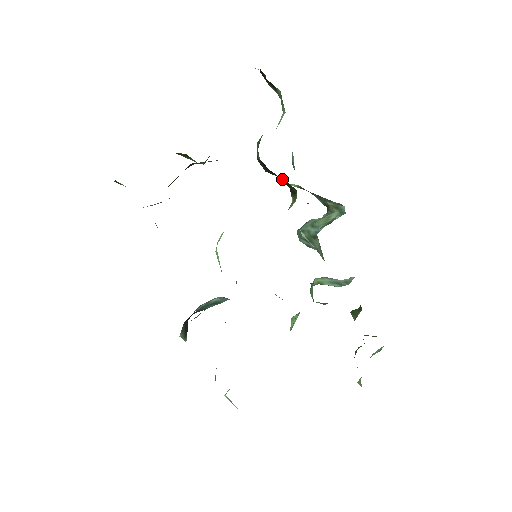
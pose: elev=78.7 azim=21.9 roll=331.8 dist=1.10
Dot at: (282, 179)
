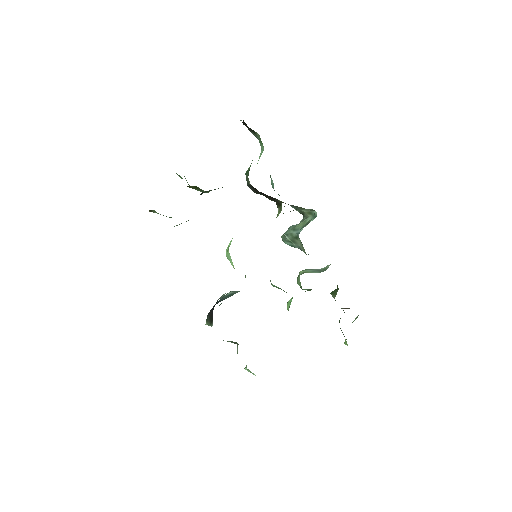
Dot at: (269, 196)
